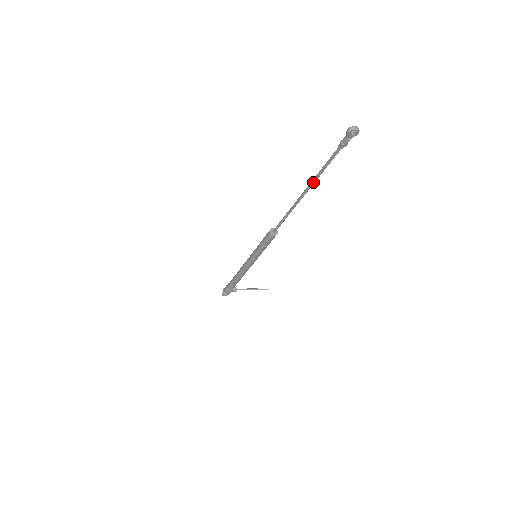
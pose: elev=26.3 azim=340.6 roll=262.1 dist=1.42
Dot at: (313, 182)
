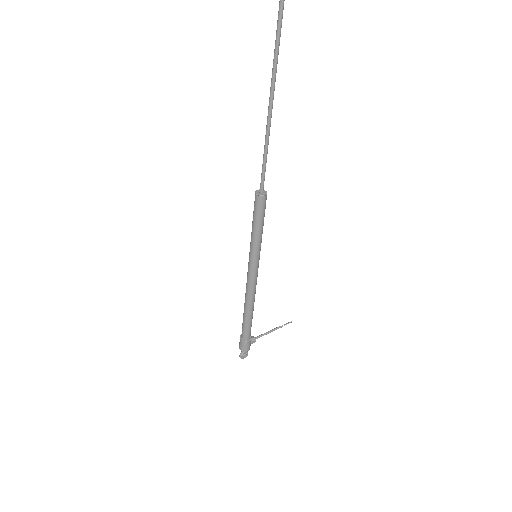
Dot at: (276, 57)
